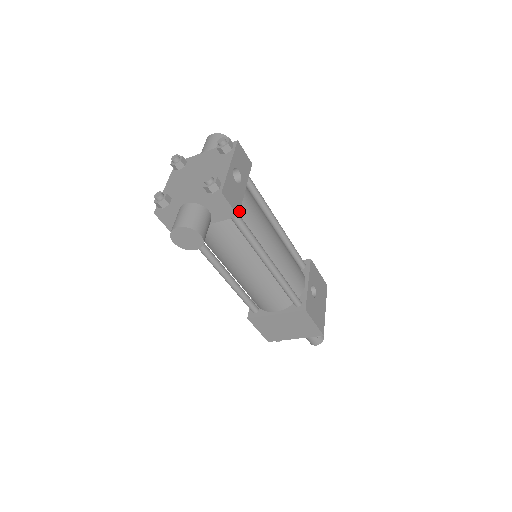
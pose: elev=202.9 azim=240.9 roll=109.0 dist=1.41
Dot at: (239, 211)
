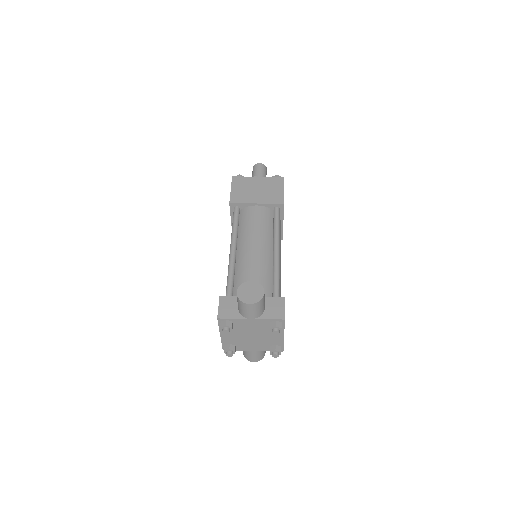
Dot at: occluded
